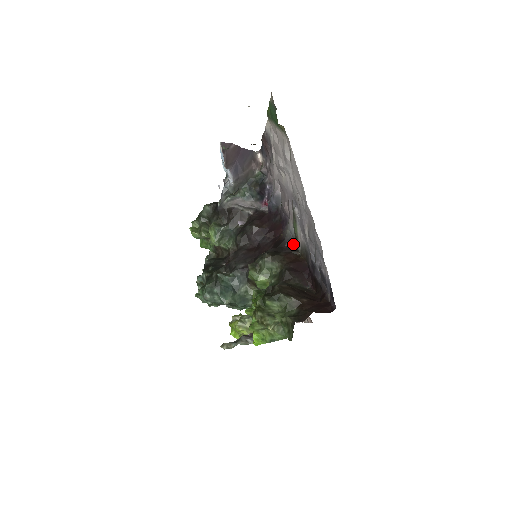
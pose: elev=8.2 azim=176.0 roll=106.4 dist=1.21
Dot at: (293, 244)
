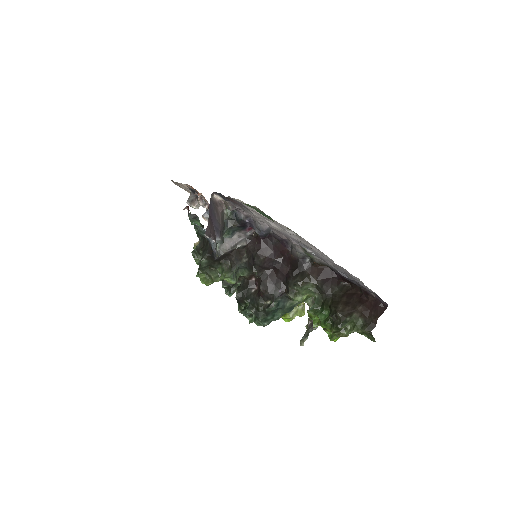
Dot at: (307, 259)
